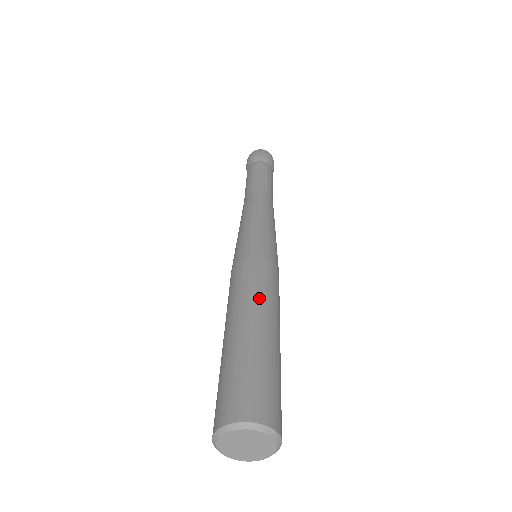
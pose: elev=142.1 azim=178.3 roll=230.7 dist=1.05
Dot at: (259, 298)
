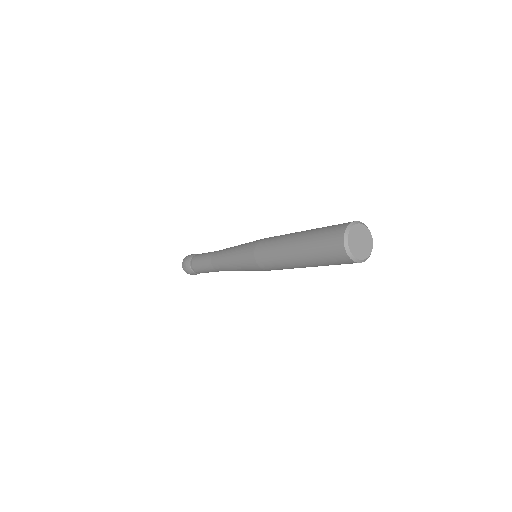
Dot at: occluded
